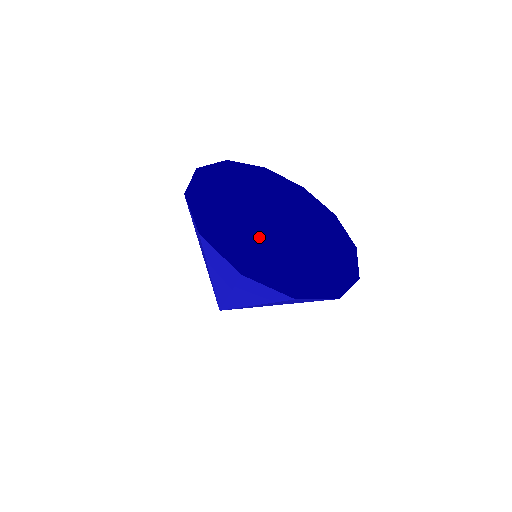
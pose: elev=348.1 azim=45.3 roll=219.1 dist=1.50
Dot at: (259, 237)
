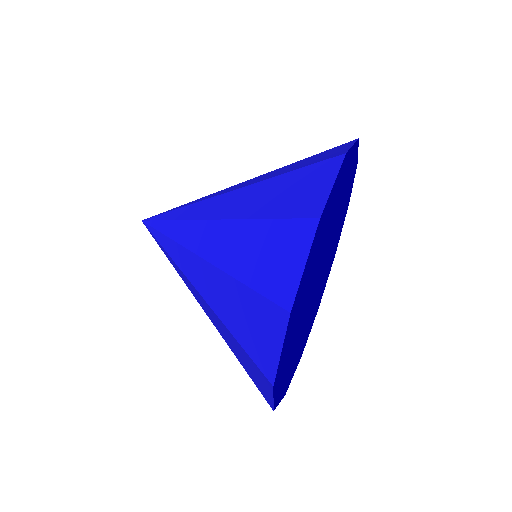
Dot at: occluded
